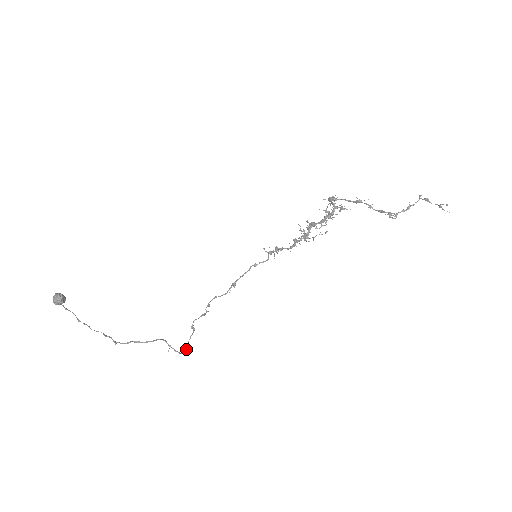
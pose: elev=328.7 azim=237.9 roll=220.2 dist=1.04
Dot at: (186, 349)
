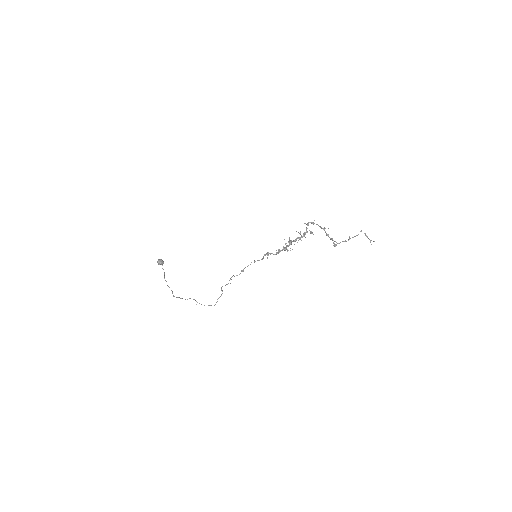
Dot at: (217, 301)
